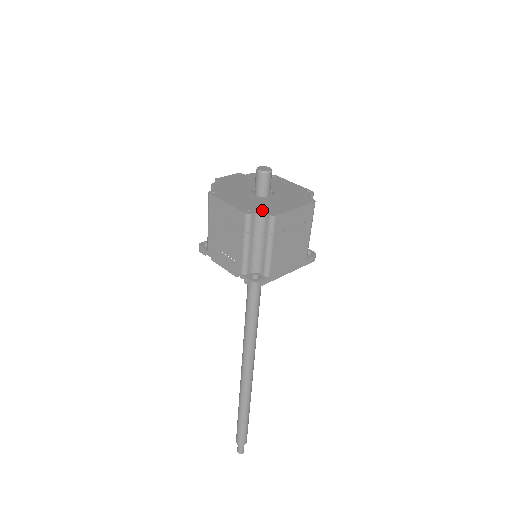
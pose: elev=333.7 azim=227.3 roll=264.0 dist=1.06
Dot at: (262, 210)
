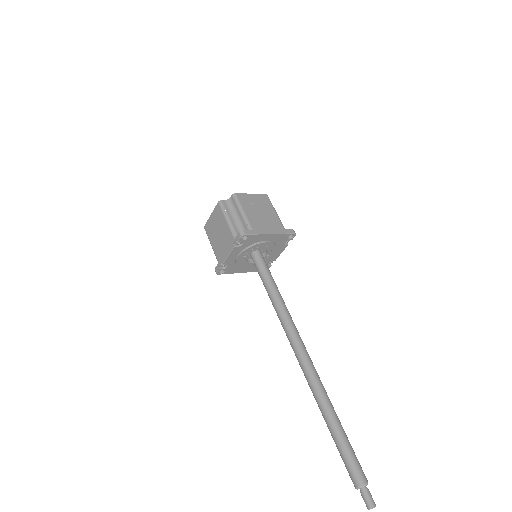
Dot at: (229, 200)
